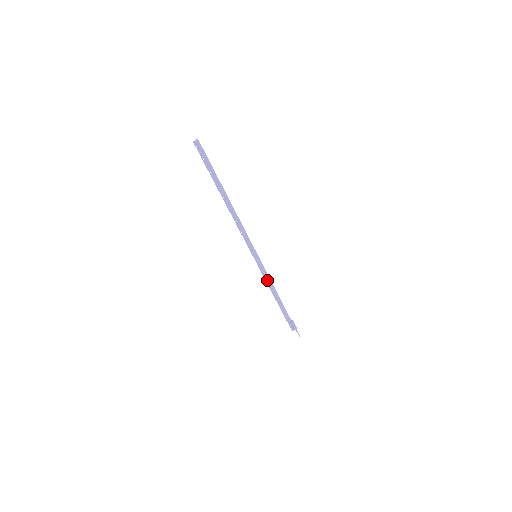
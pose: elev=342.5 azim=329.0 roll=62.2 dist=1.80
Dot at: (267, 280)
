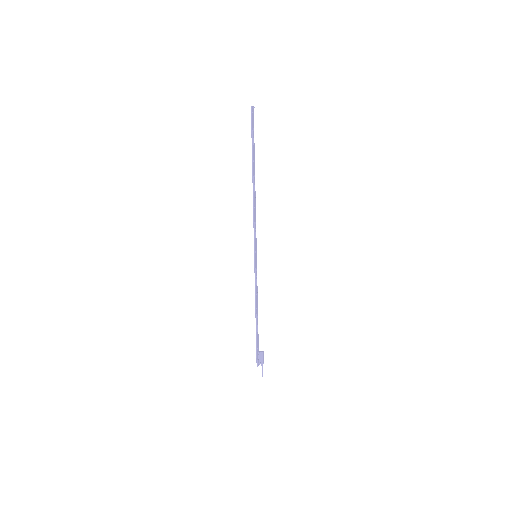
Dot at: (256, 290)
